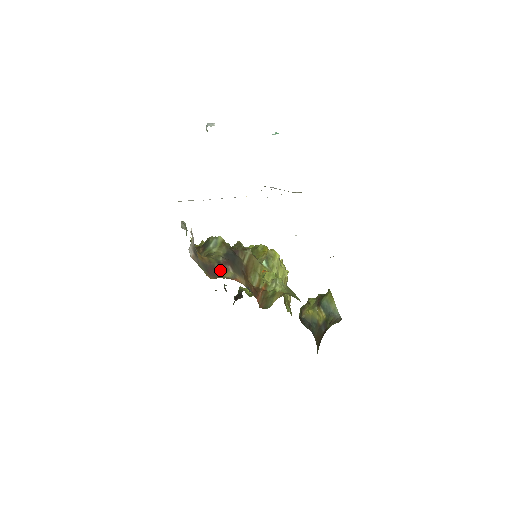
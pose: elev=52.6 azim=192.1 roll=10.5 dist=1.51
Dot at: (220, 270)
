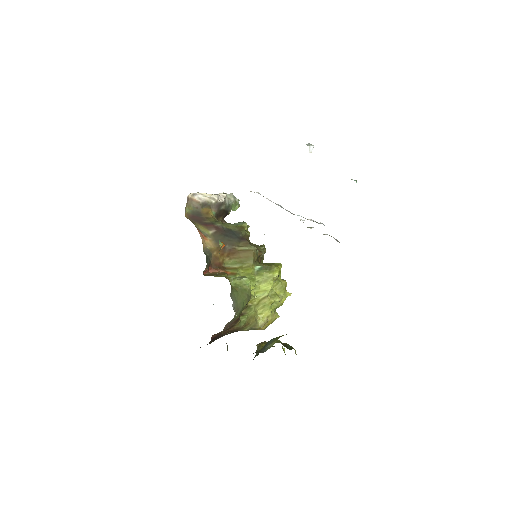
Dot at: (204, 224)
